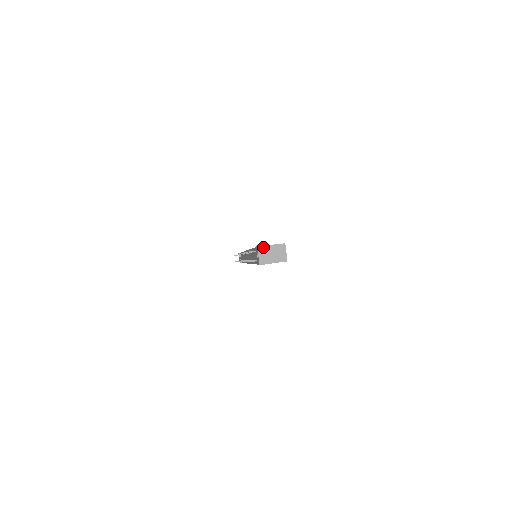
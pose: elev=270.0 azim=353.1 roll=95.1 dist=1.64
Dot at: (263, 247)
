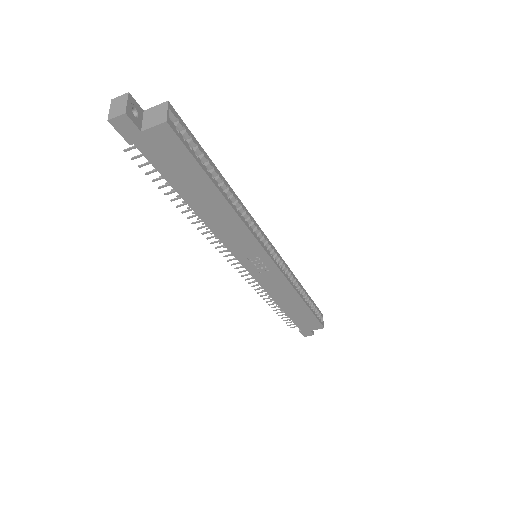
Dot at: (119, 98)
